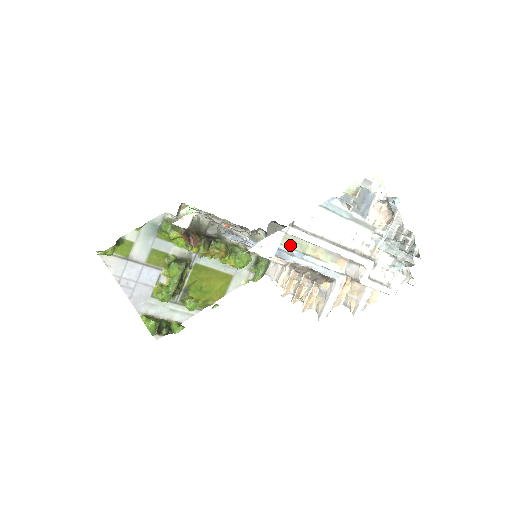
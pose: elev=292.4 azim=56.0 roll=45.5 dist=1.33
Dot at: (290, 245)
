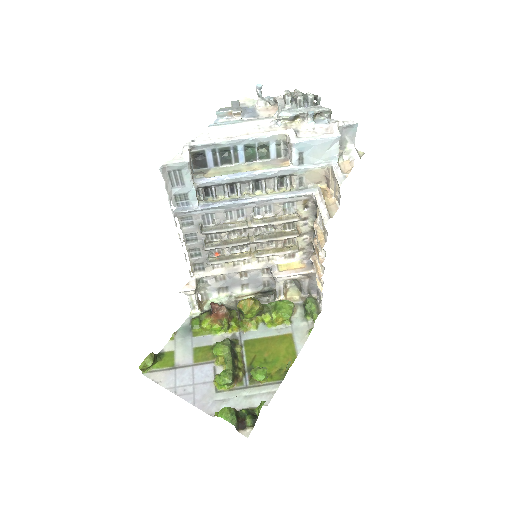
Dot at: (224, 175)
